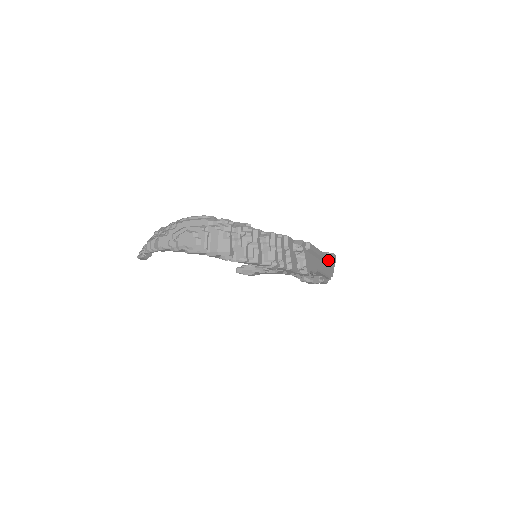
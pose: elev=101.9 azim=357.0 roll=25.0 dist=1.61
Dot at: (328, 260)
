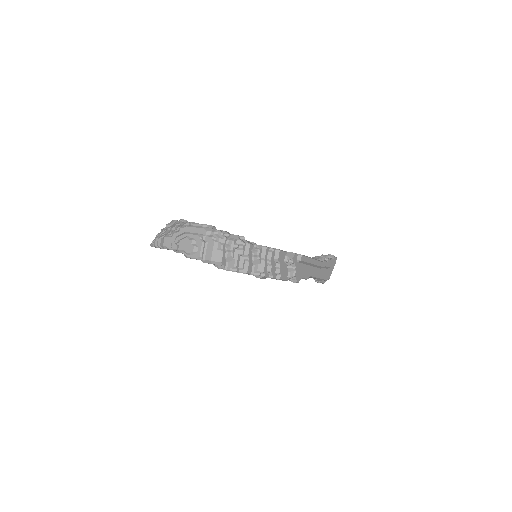
Dot at: (324, 266)
